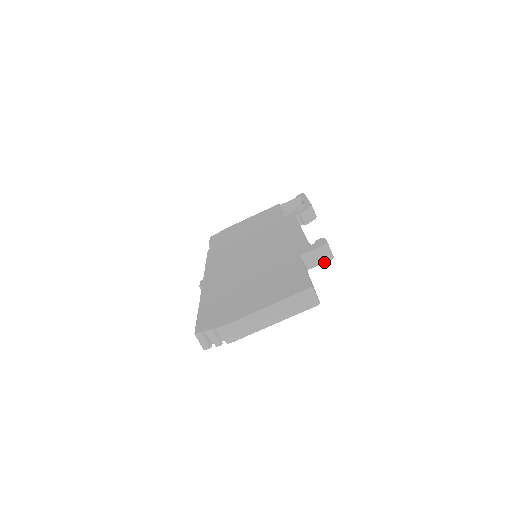
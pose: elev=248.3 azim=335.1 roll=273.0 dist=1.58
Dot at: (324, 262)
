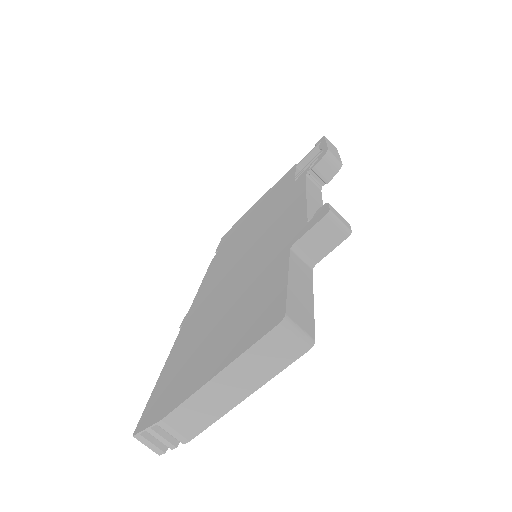
Dot at: (336, 245)
